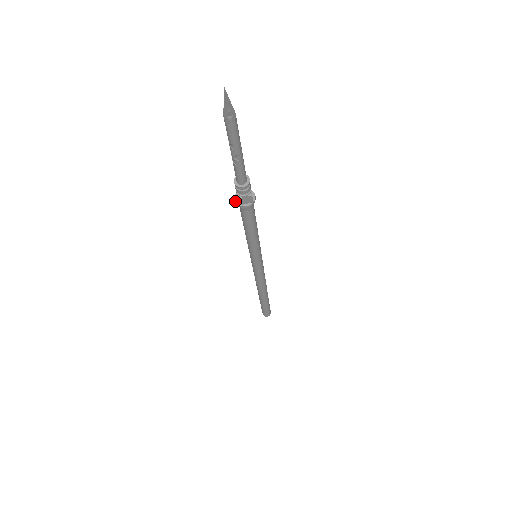
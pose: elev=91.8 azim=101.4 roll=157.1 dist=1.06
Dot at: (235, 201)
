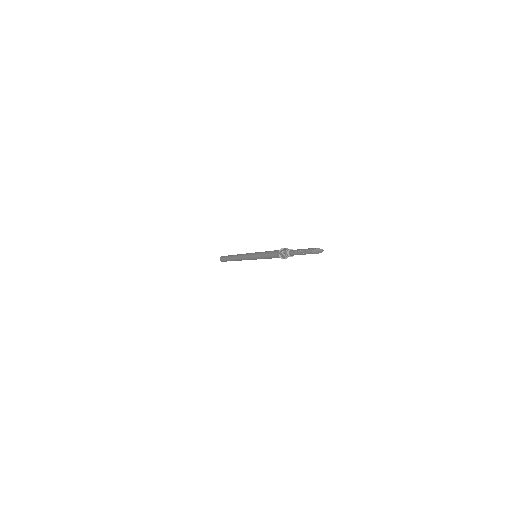
Dot at: occluded
